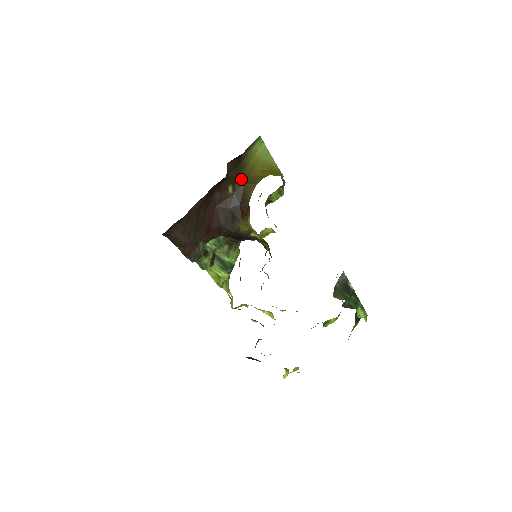
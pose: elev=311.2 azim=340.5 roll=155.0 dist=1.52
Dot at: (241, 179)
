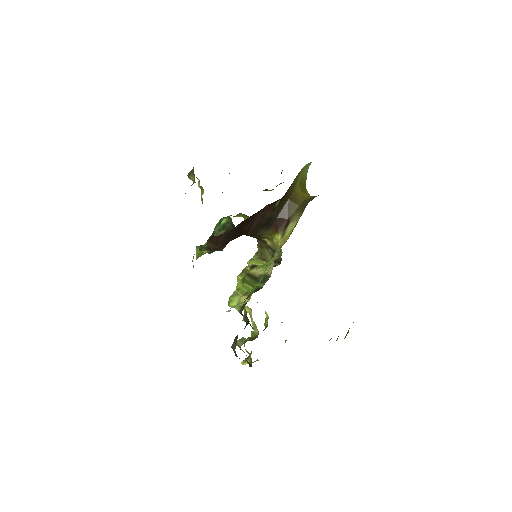
Dot at: (288, 194)
